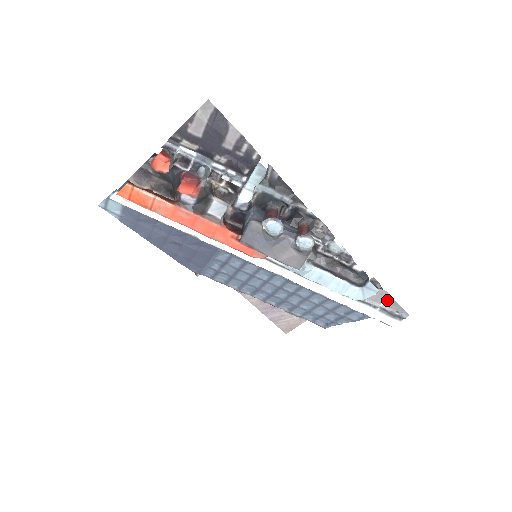
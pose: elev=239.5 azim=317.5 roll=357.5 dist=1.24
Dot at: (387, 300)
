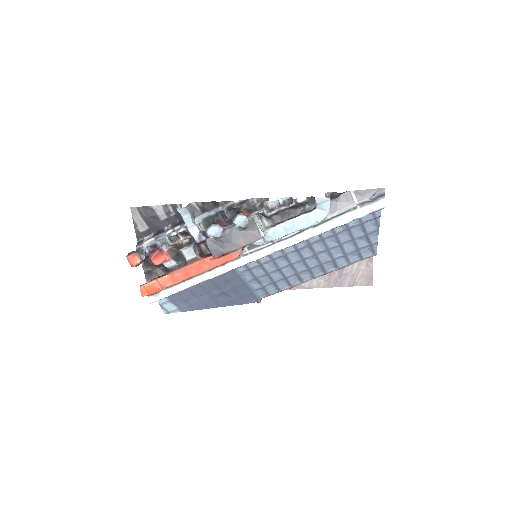
Dot at: (356, 196)
